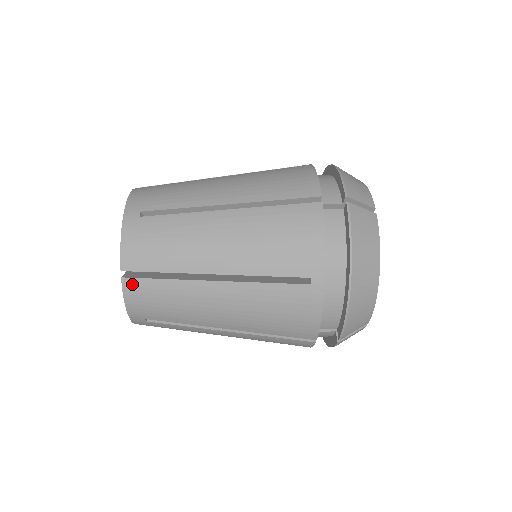
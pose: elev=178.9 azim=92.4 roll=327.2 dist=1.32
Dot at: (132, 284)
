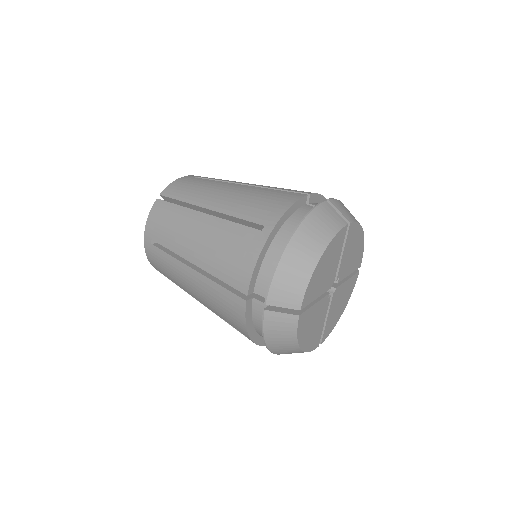
Dot at: occluded
